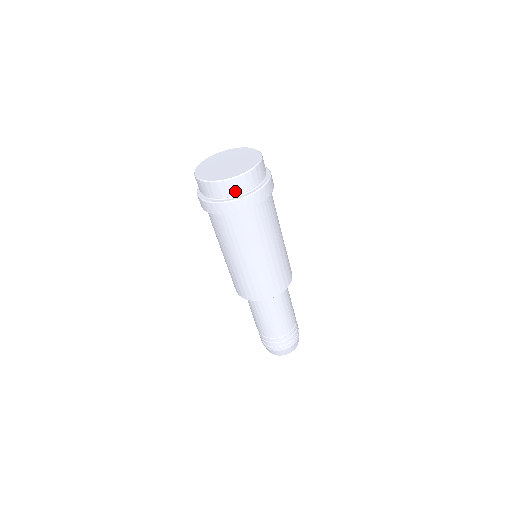
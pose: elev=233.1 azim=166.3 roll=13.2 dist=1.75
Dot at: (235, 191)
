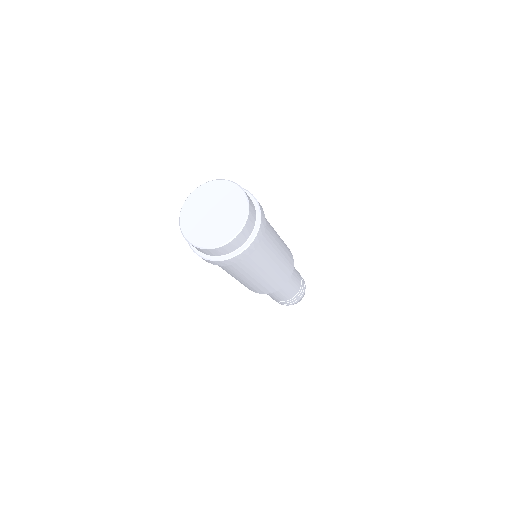
Dot at: (221, 253)
